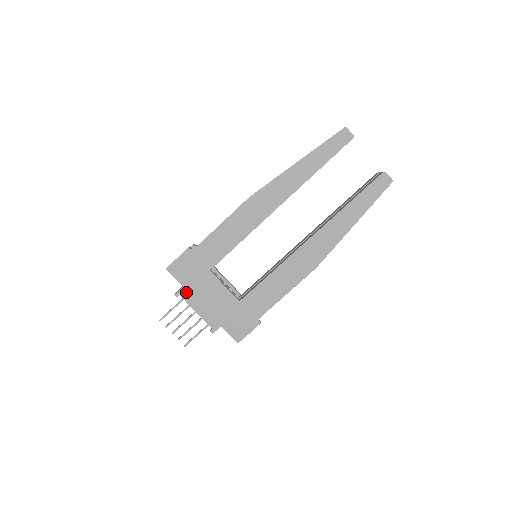
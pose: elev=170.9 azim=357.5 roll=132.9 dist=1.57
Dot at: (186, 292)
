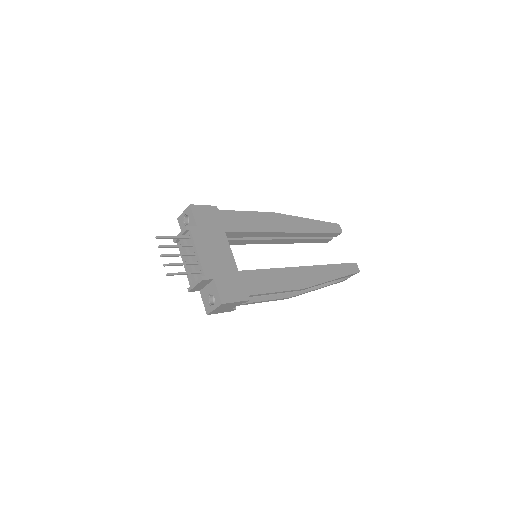
Dot at: (197, 232)
